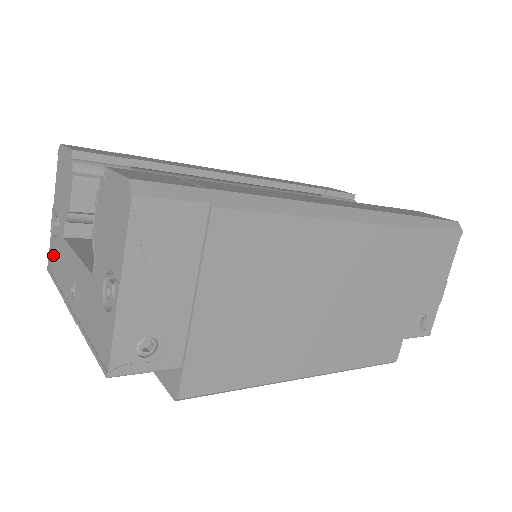
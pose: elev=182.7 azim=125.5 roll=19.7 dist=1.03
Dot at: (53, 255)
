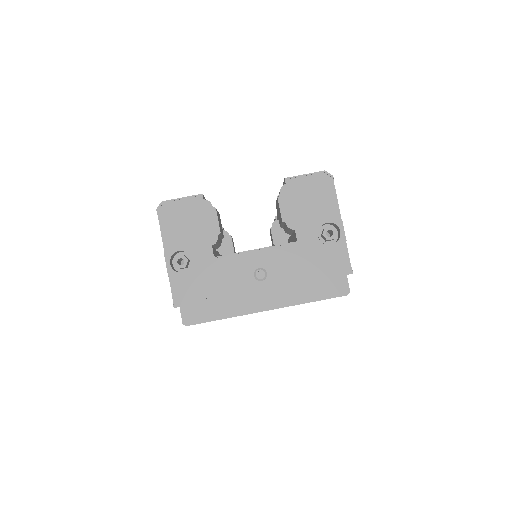
Dot at: (189, 286)
